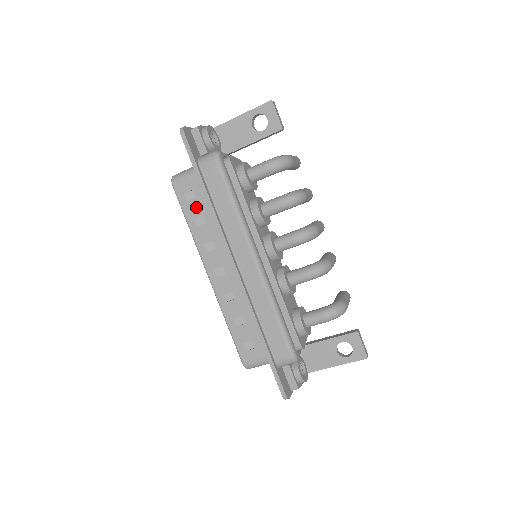
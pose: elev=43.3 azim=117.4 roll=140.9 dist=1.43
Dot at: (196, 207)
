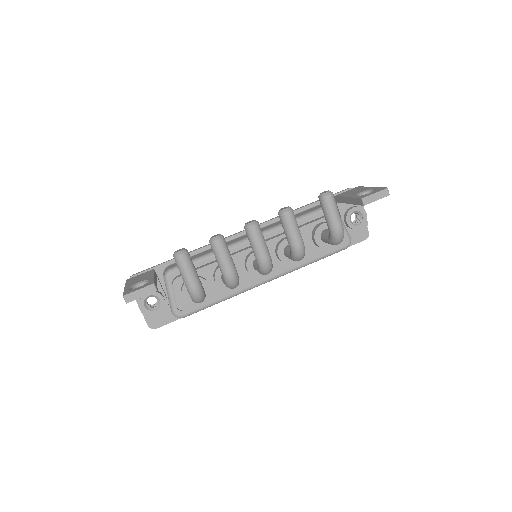
Dot at: occluded
